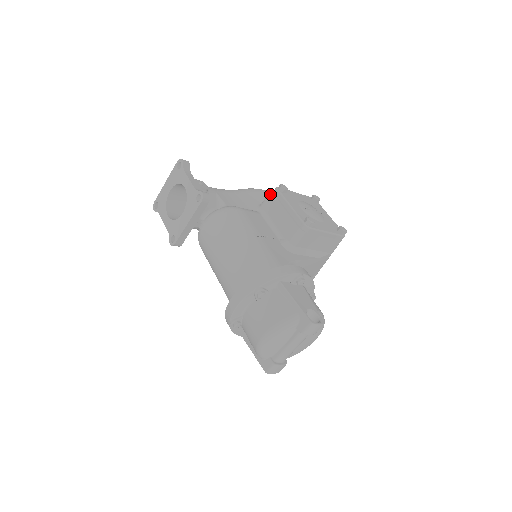
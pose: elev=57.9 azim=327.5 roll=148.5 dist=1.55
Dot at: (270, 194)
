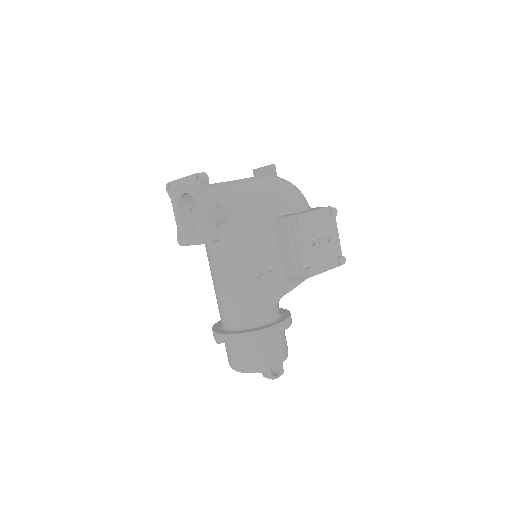
Dot at: (285, 222)
